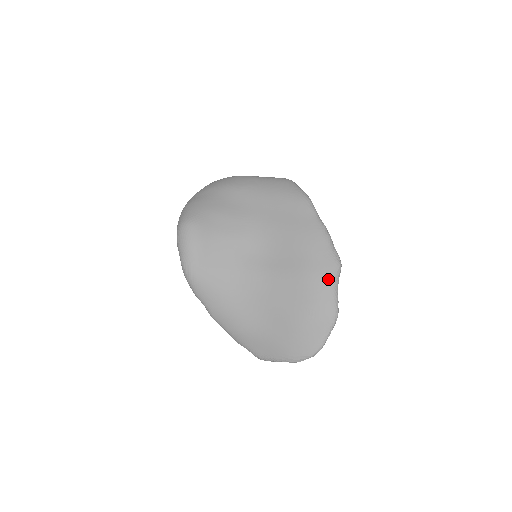
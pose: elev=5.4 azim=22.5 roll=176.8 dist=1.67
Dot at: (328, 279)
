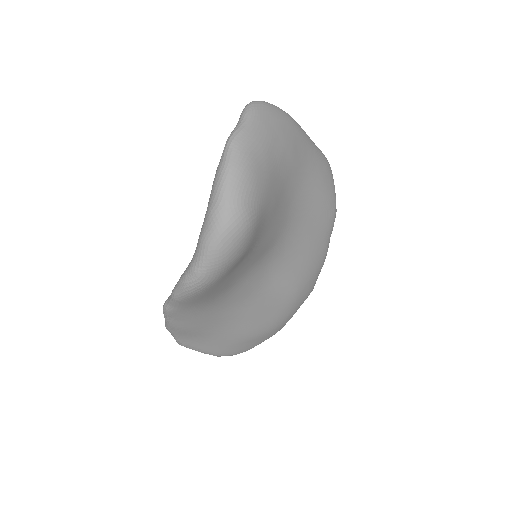
Dot at: occluded
